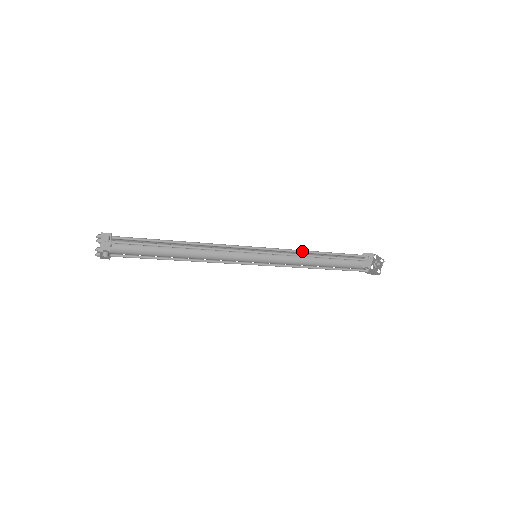
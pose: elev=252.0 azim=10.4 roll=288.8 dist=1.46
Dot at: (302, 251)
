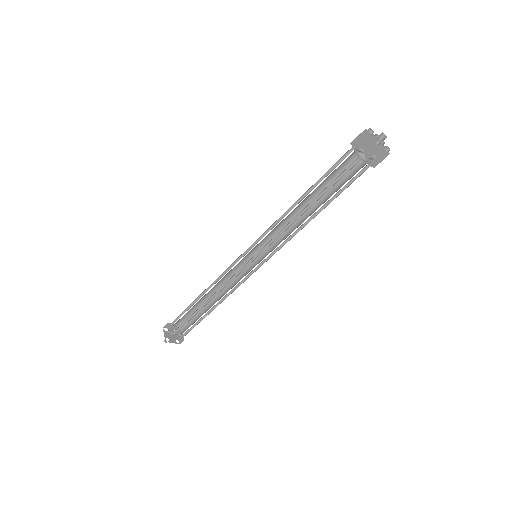
Dot at: (287, 210)
